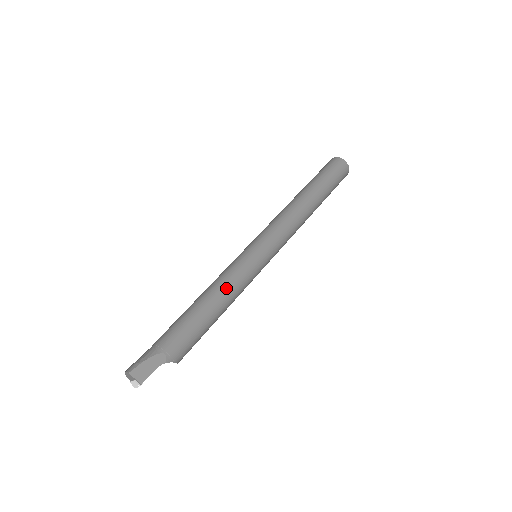
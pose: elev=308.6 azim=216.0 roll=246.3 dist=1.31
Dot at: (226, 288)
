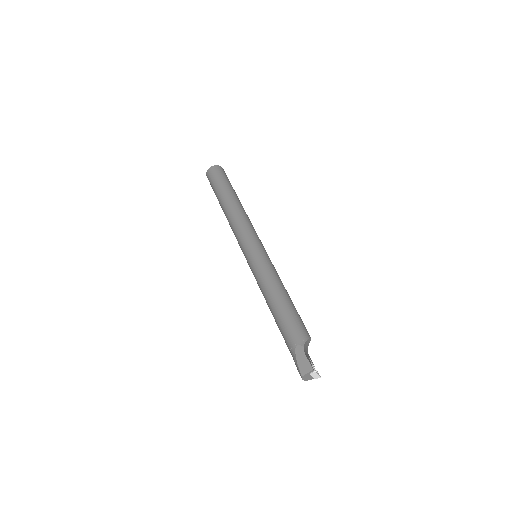
Dot at: (267, 286)
